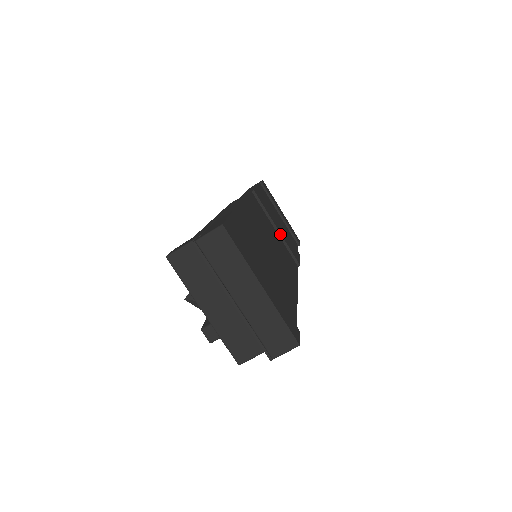
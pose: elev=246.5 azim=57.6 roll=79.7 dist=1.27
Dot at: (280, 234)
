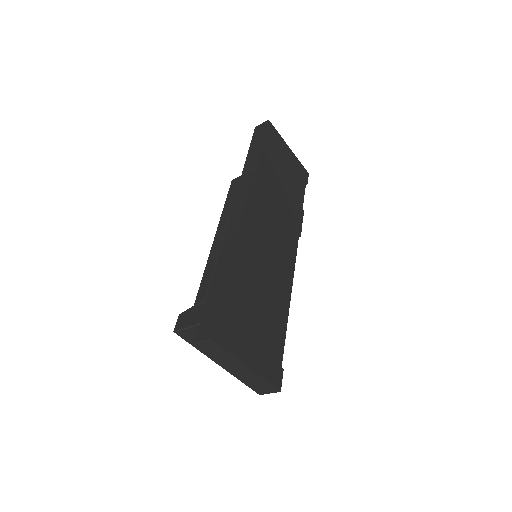
Dot at: (281, 214)
